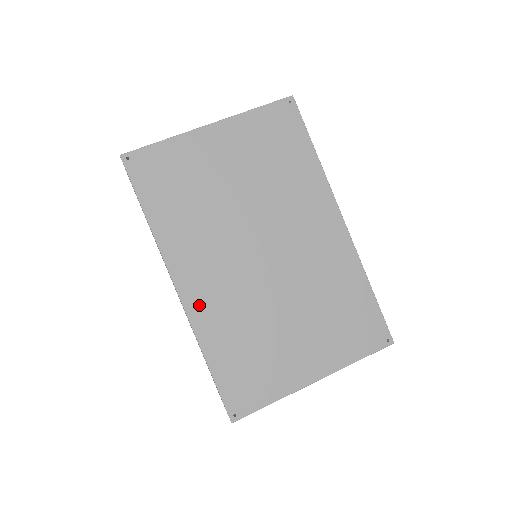
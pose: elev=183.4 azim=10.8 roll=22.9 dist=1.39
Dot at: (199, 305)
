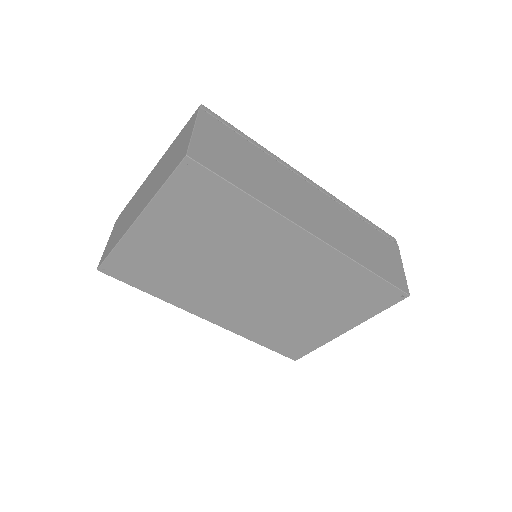
Dot at: (229, 322)
